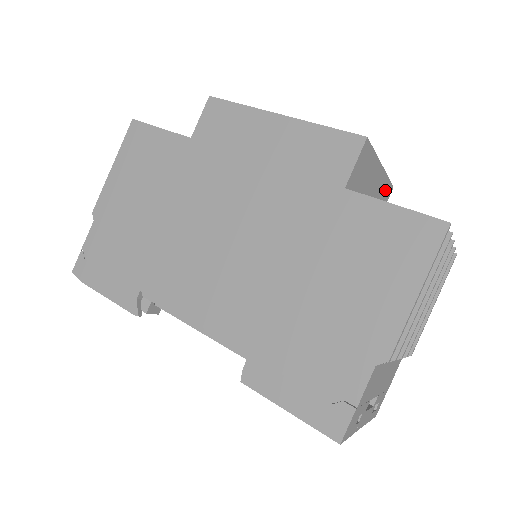
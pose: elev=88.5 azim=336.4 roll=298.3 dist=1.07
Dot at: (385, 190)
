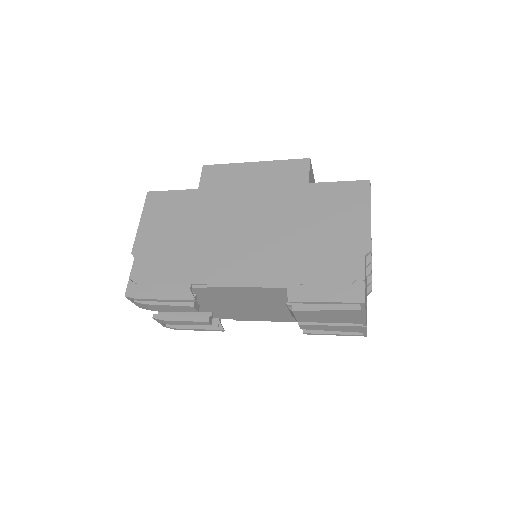
Dot at: occluded
